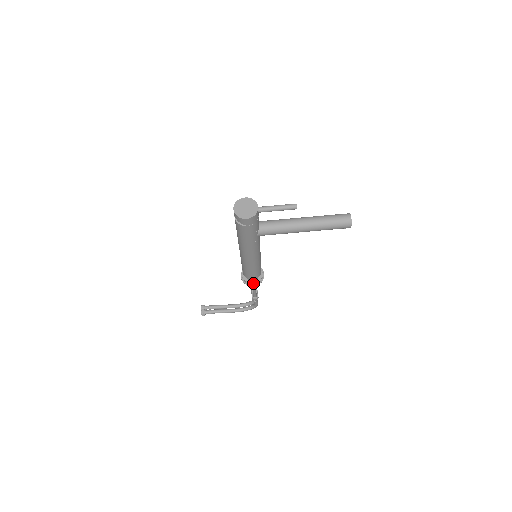
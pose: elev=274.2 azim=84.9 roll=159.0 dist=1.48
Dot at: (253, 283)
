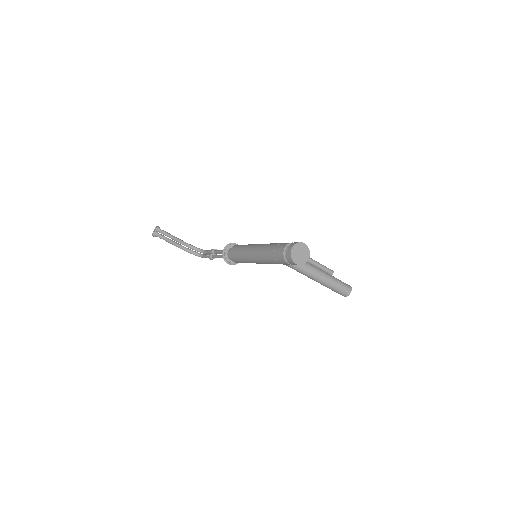
Dot at: (230, 262)
